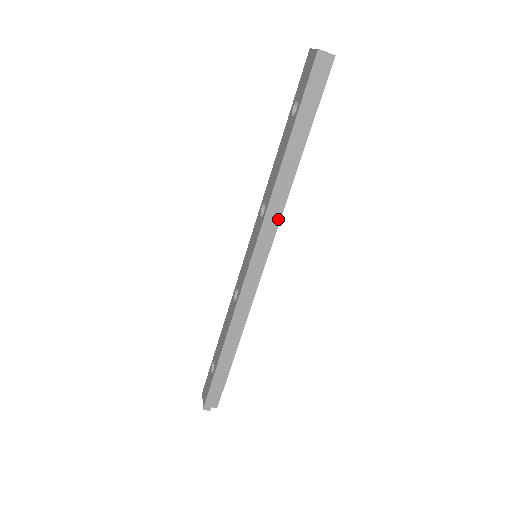
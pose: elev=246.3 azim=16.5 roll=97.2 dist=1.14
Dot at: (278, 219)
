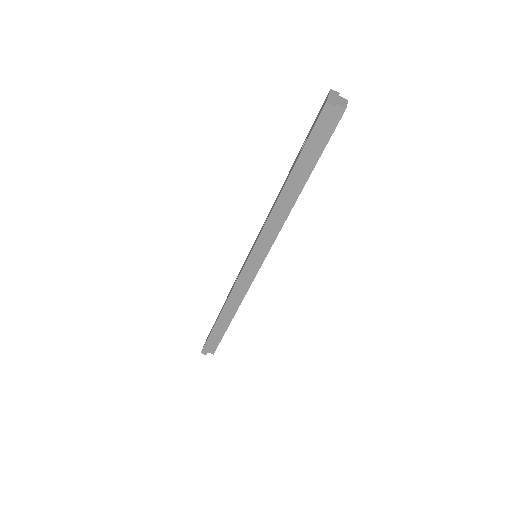
Dot at: (275, 235)
